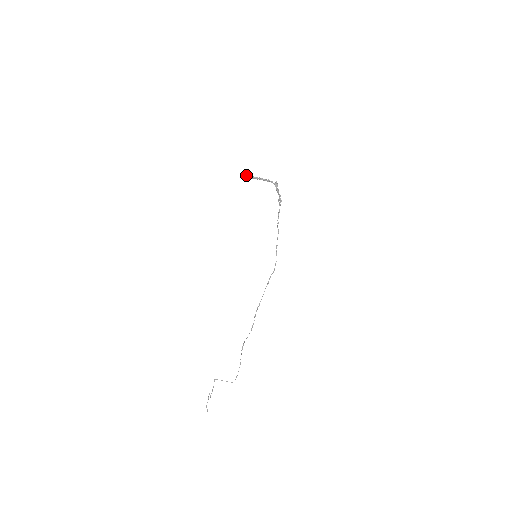
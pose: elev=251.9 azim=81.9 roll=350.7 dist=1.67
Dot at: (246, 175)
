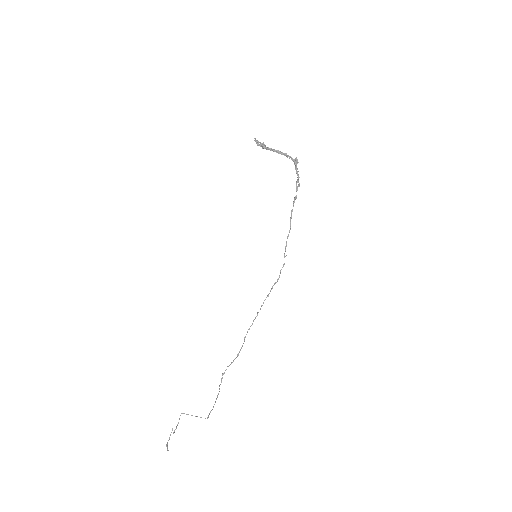
Dot at: (256, 143)
